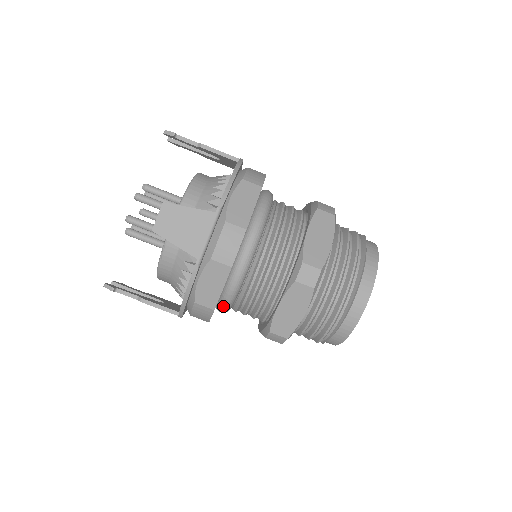
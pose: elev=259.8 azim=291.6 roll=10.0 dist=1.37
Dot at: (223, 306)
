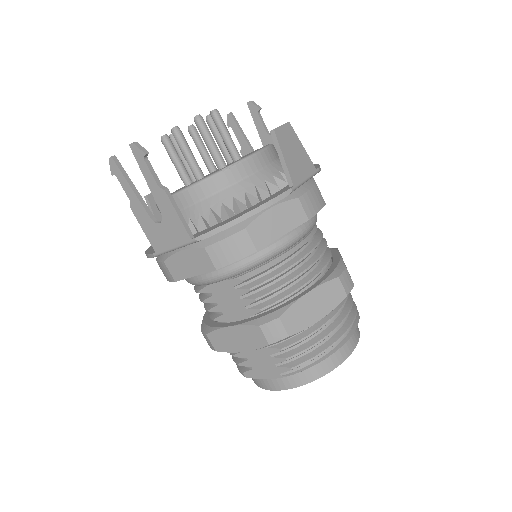
Dot at: (246, 262)
